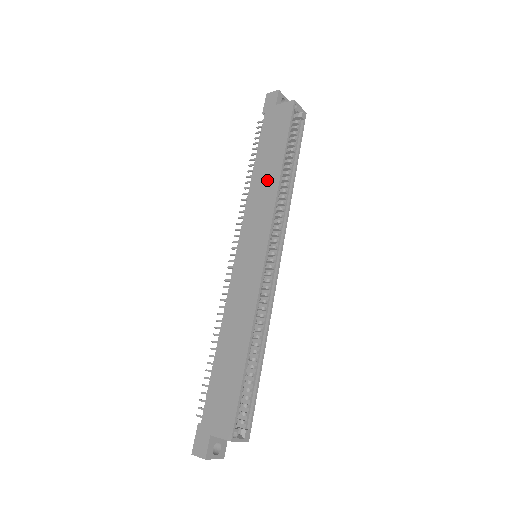
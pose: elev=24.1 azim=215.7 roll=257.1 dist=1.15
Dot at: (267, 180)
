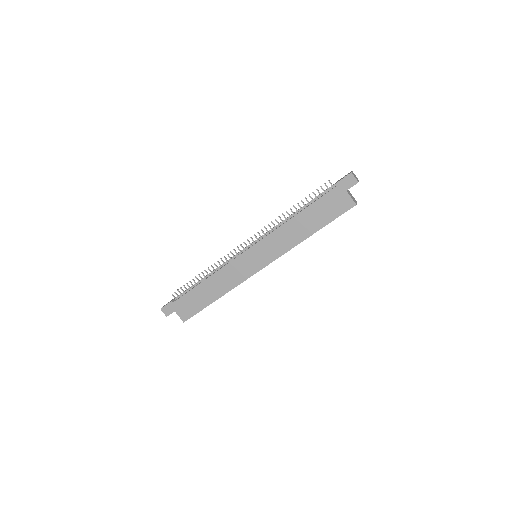
Dot at: (297, 233)
